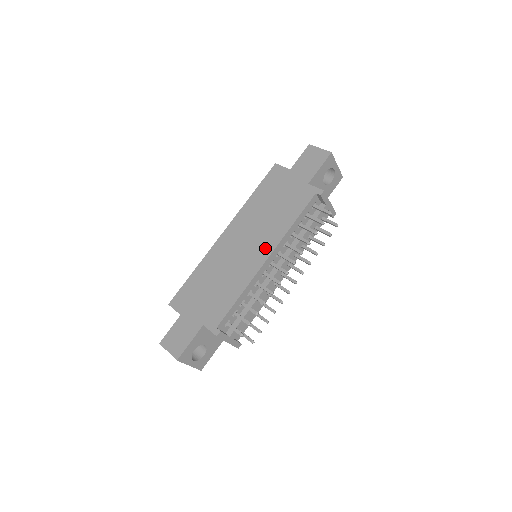
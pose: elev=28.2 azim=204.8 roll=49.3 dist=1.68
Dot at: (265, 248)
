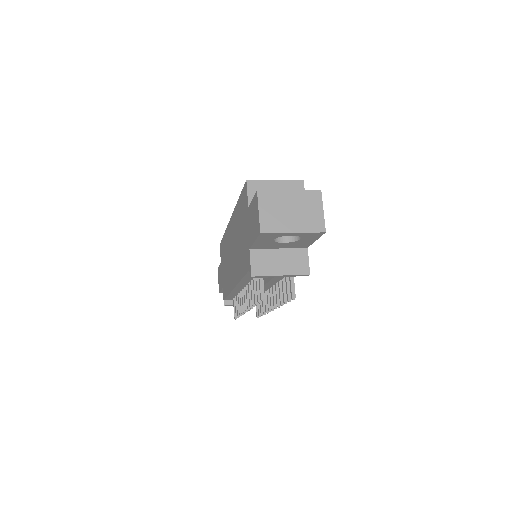
Dot at: (234, 276)
